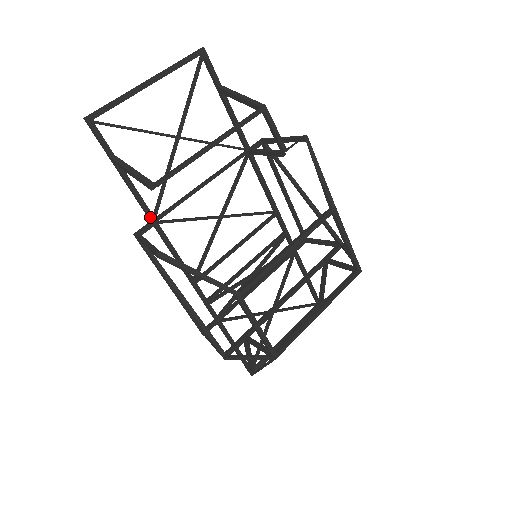
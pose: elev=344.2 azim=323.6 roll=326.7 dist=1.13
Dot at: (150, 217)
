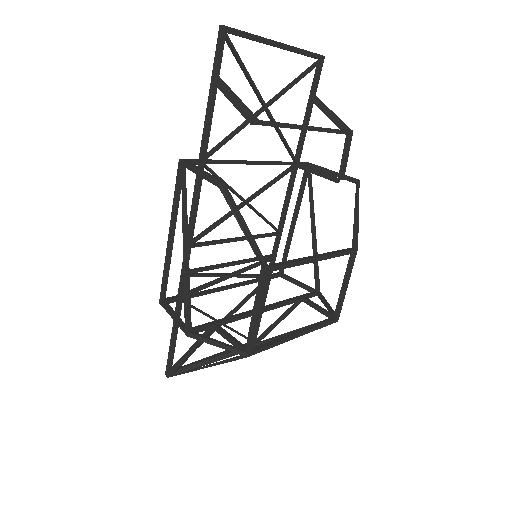
Dot at: (203, 155)
